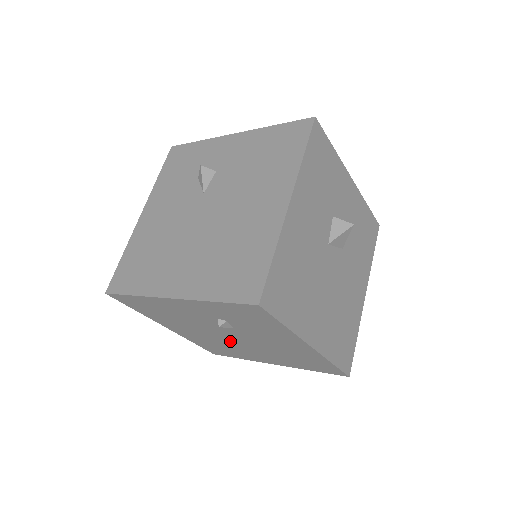
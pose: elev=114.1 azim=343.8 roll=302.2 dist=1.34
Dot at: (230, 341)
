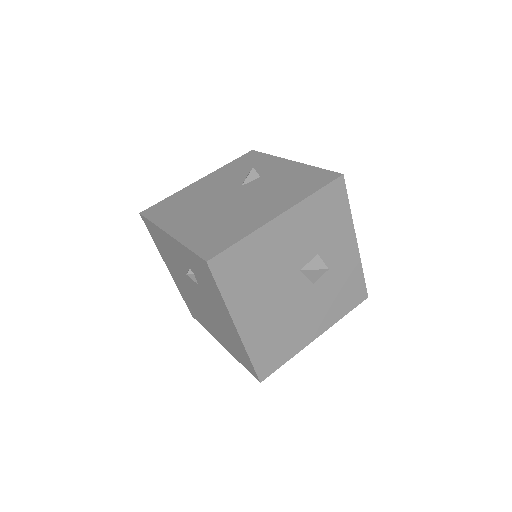
Dot at: (198, 301)
